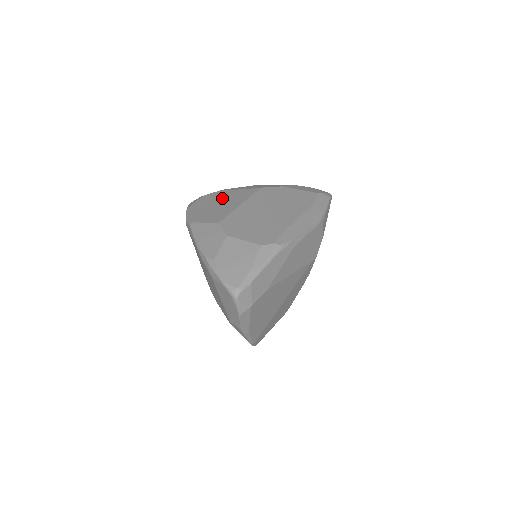
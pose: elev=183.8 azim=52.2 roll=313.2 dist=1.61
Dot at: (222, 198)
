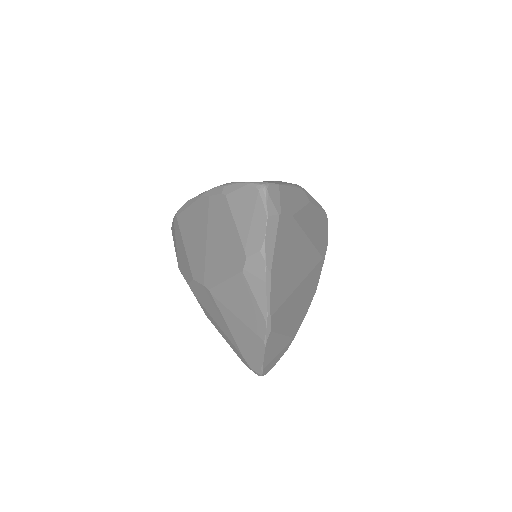
Dot at: occluded
